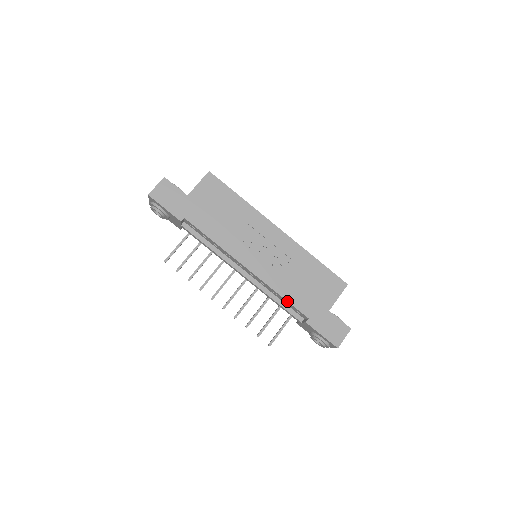
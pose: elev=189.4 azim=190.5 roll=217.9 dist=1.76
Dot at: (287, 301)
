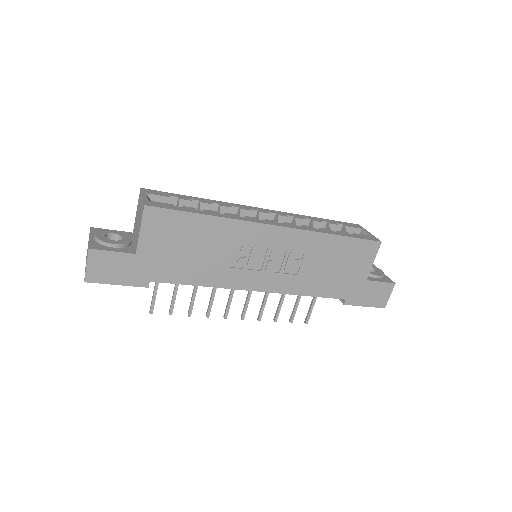
Dot at: occluded
